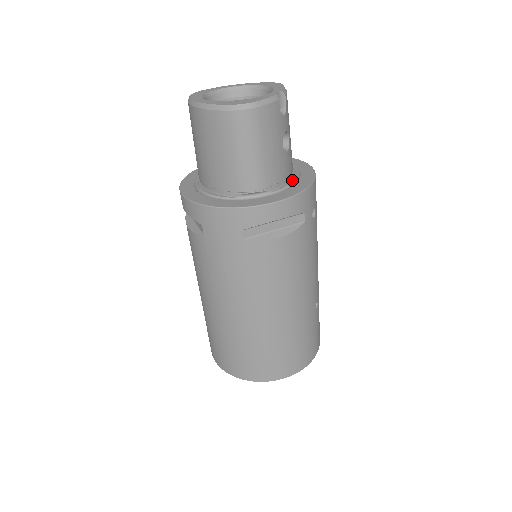
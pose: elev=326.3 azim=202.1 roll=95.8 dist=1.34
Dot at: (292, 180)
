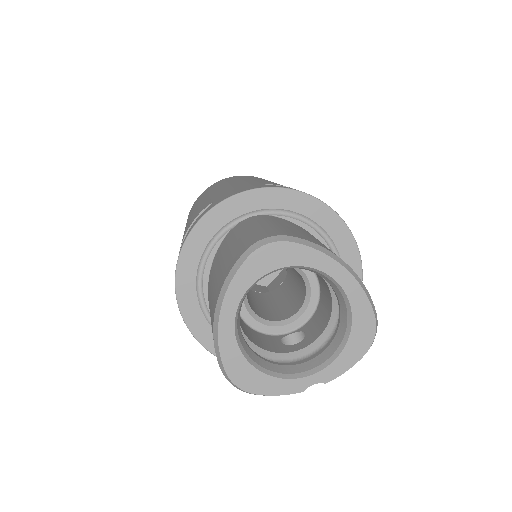
Dot at: occluded
